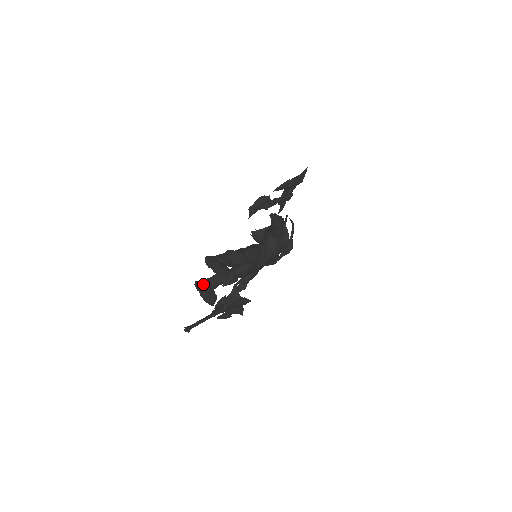
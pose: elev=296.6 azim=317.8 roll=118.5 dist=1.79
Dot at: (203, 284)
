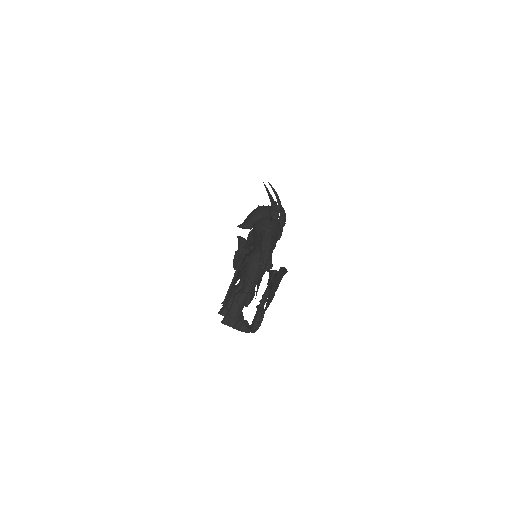
Dot at: occluded
